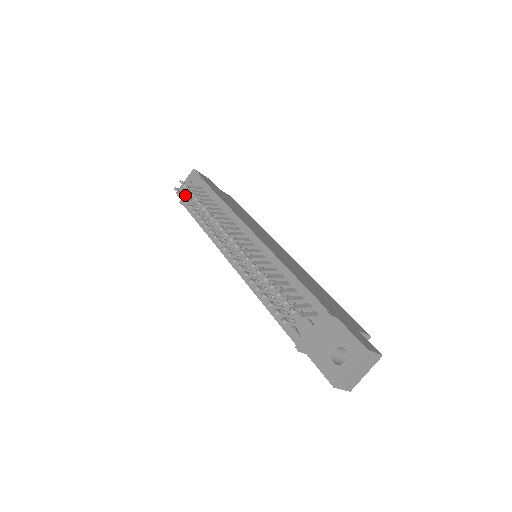
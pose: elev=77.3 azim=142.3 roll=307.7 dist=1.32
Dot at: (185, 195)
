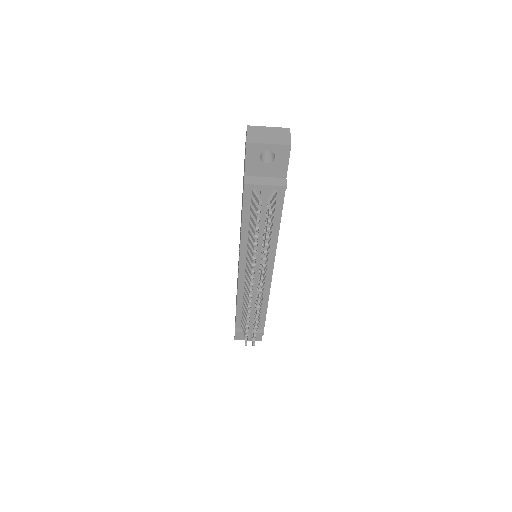
Dot at: occluded
